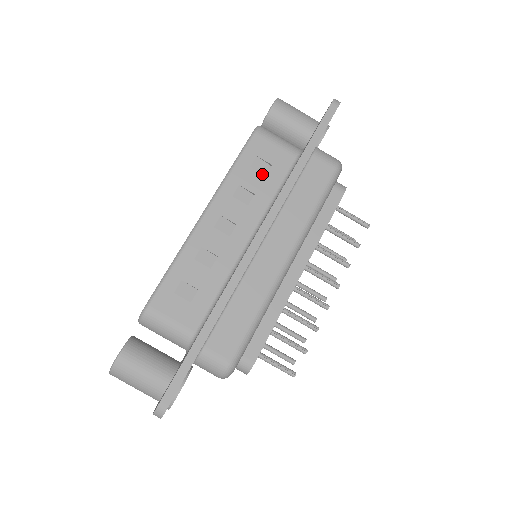
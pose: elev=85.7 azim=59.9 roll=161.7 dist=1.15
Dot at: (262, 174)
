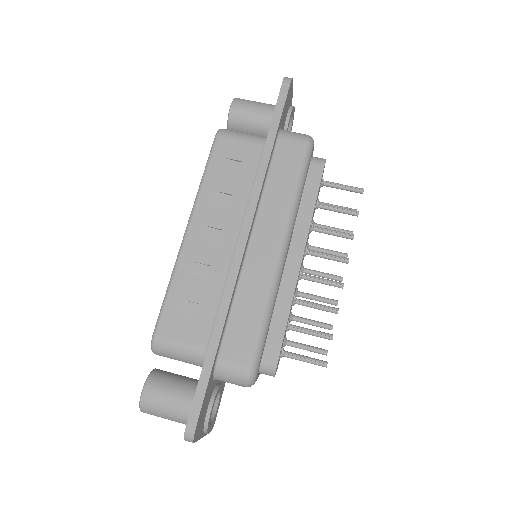
Dot at: (234, 173)
